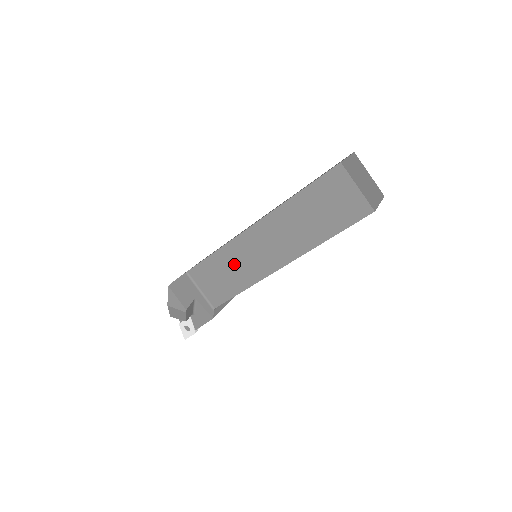
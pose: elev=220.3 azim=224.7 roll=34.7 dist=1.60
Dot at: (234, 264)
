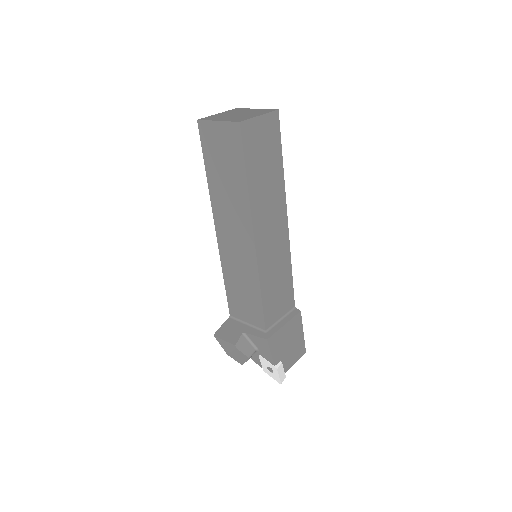
Dot at: (237, 275)
